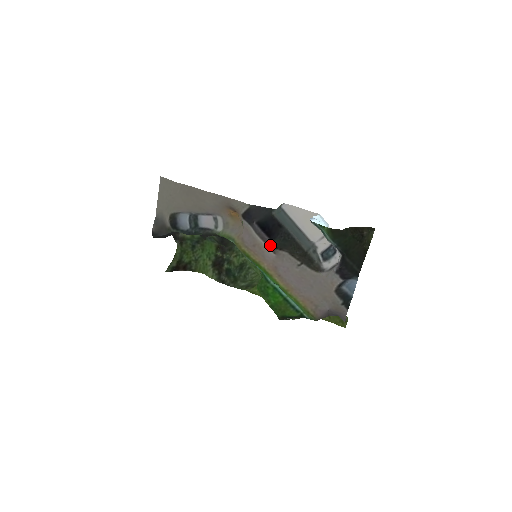
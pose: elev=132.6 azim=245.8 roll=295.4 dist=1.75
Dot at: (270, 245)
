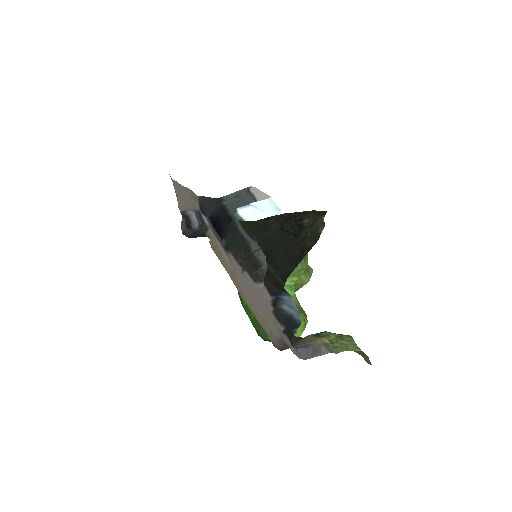
Dot at: (222, 245)
